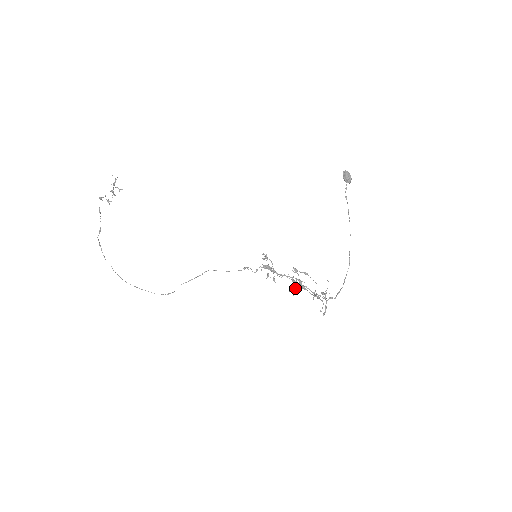
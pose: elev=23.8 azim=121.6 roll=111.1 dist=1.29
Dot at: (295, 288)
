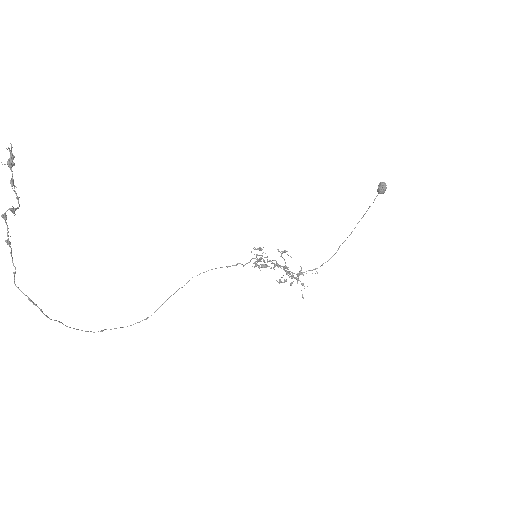
Dot at: (286, 281)
